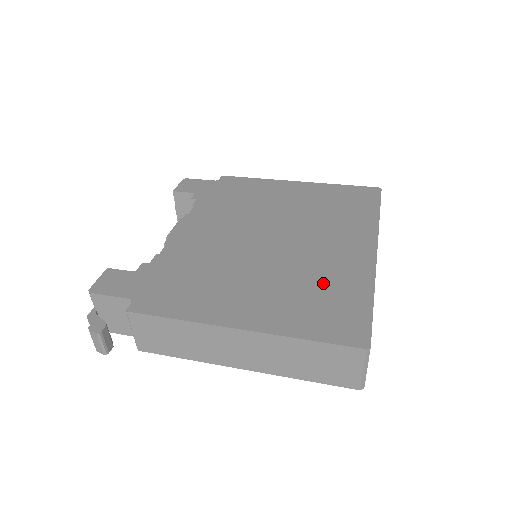
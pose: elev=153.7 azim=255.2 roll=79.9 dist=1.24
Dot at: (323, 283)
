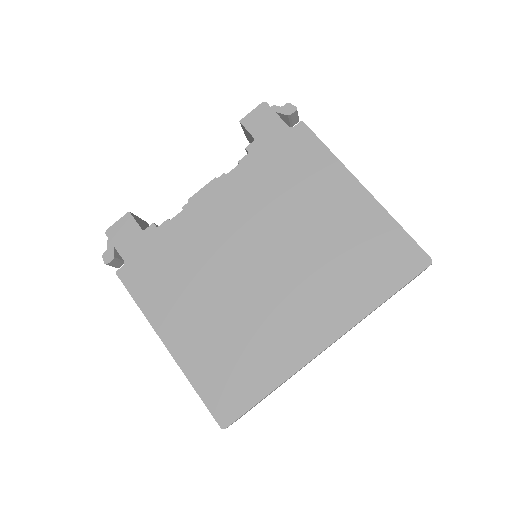
Dot at: (251, 349)
